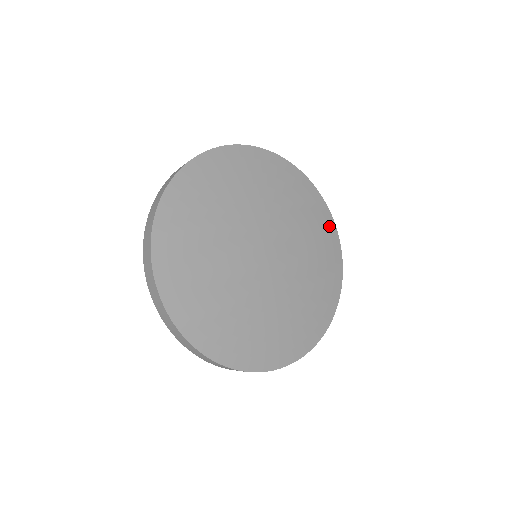
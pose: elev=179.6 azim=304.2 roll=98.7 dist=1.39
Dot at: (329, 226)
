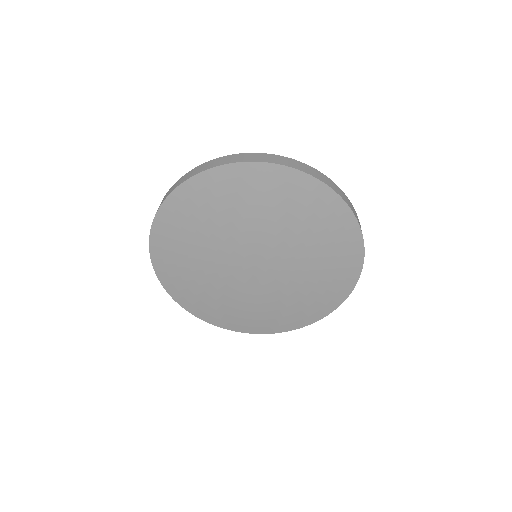
Dot at: (350, 233)
